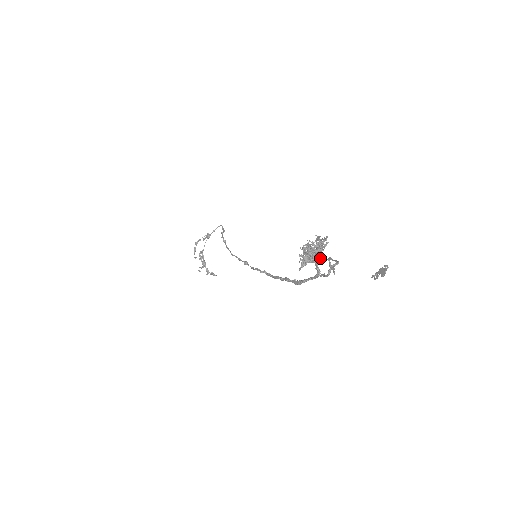
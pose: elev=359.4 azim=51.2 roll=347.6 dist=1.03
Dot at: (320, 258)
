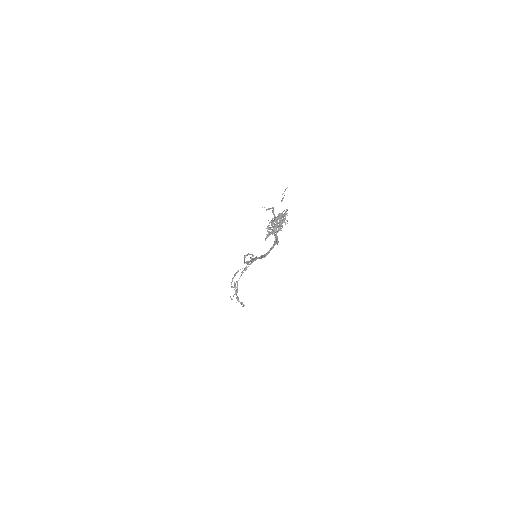
Dot at: (280, 229)
